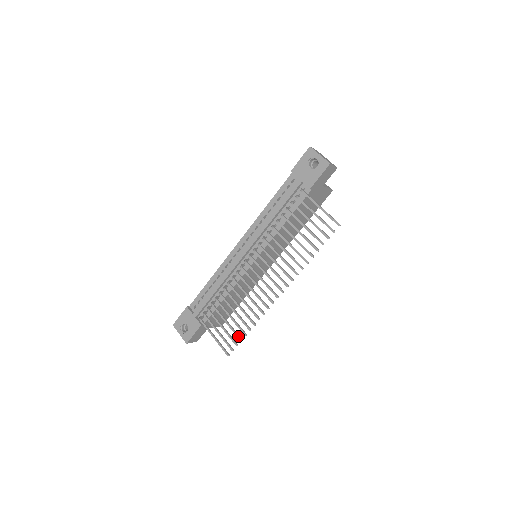
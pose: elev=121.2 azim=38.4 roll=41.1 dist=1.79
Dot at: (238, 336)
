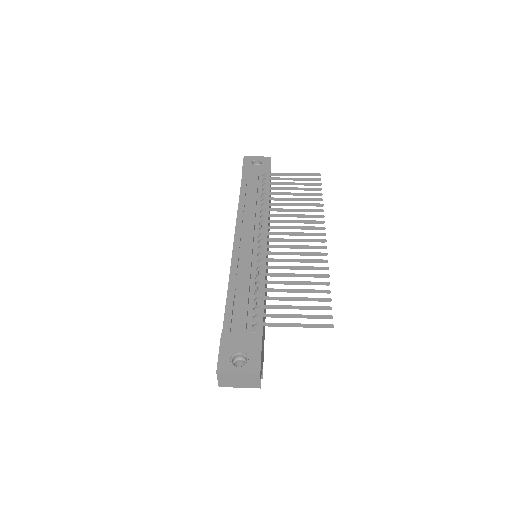
Dot at: (323, 298)
